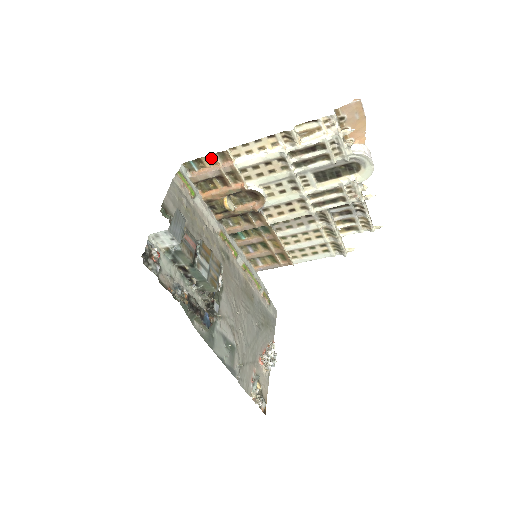
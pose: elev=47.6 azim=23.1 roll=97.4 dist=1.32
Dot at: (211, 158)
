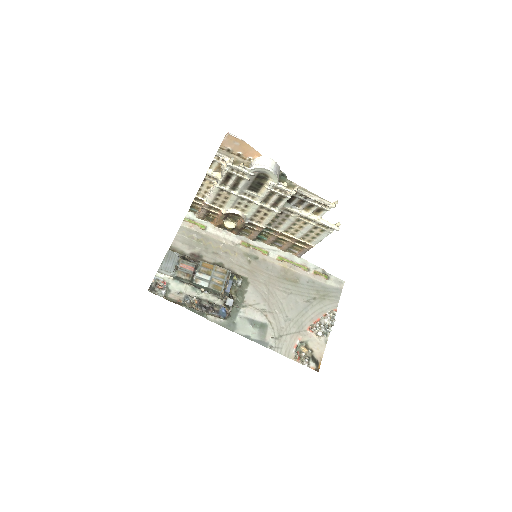
Dot at: (195, 203)
